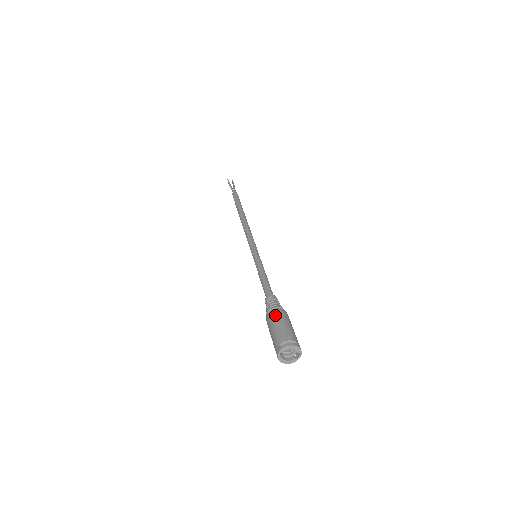
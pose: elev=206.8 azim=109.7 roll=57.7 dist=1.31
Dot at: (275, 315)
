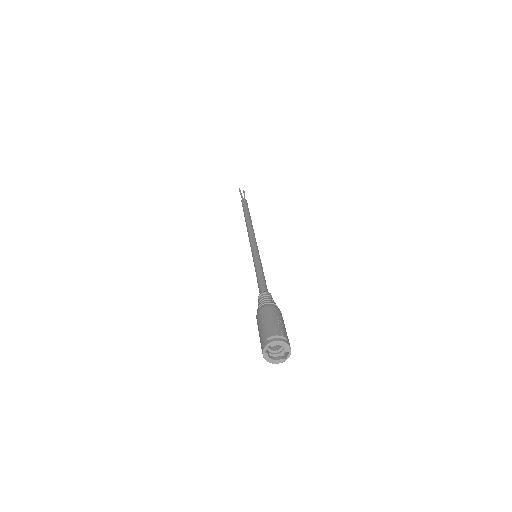
Dot at: (267, 309)
